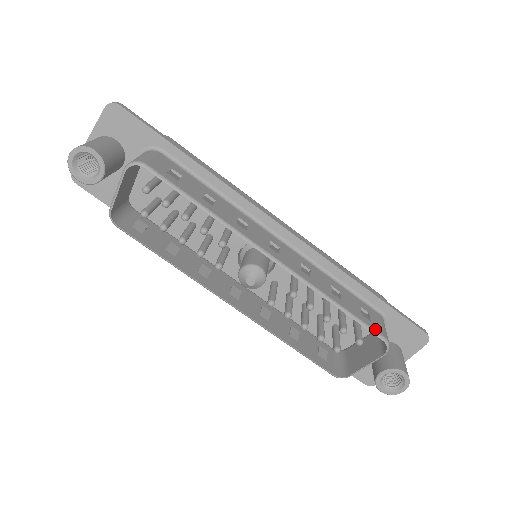
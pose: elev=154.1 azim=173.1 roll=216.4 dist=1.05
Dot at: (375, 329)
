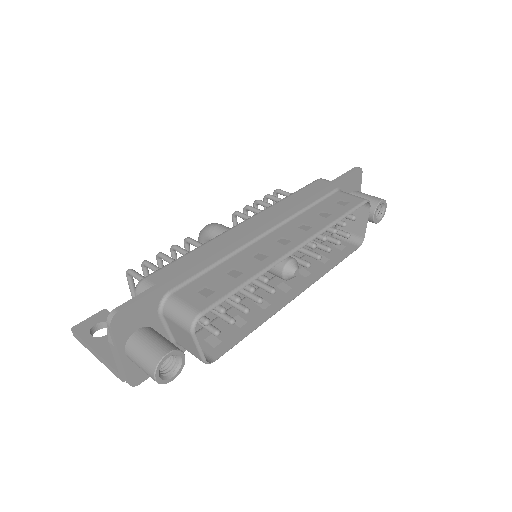
Dot at: (358, 203)
